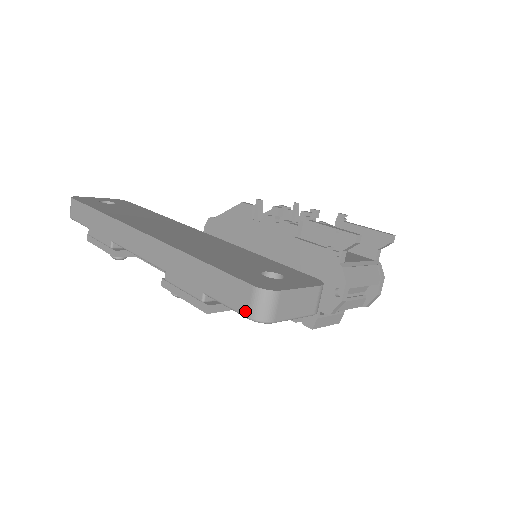
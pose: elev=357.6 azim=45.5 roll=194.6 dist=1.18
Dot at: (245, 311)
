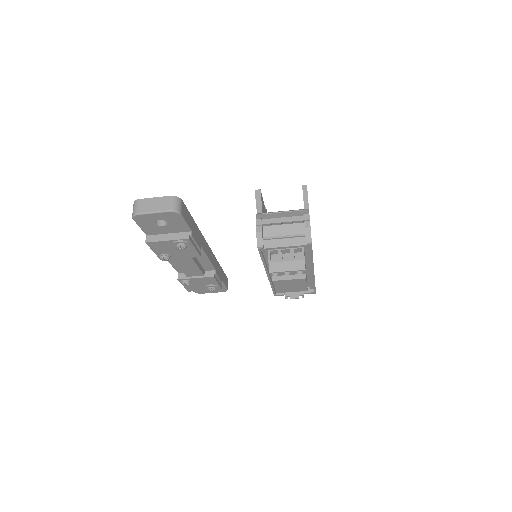
Dot at: (134, 218)
